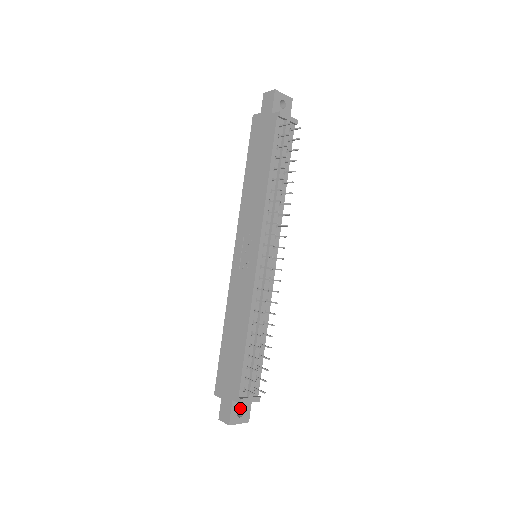
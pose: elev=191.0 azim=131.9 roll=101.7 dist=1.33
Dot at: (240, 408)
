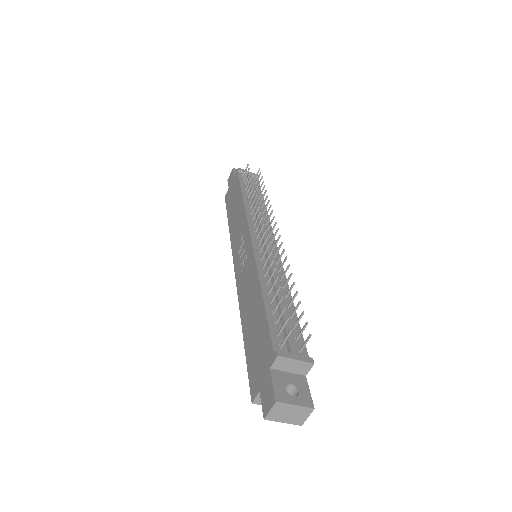
Dot at: (288, 384)
